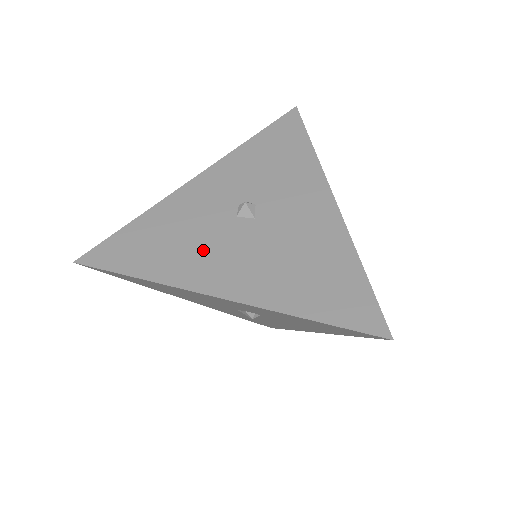
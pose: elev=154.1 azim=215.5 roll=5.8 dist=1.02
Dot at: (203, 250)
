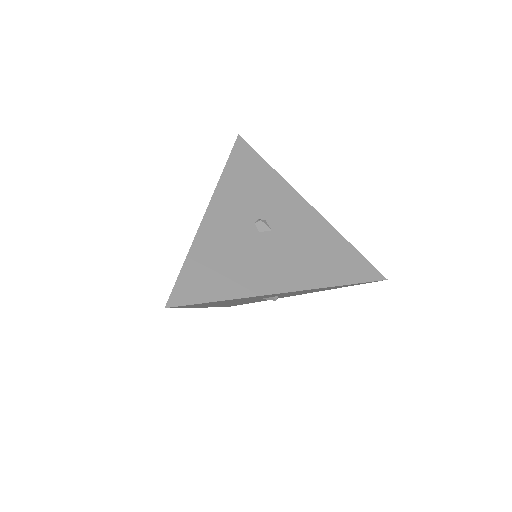
Dot at: (255, 264)
